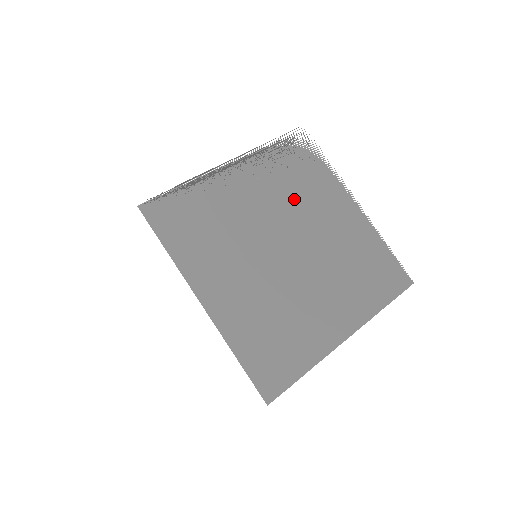
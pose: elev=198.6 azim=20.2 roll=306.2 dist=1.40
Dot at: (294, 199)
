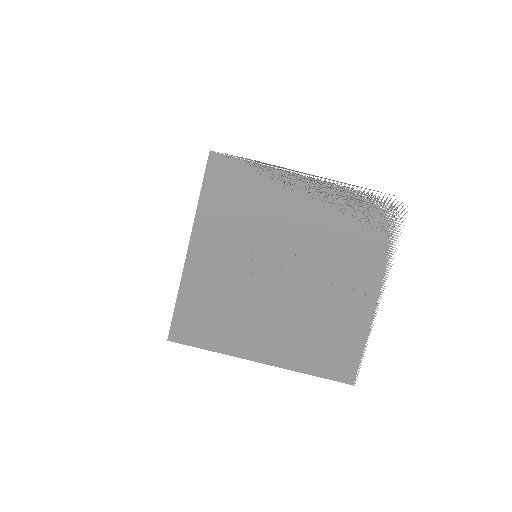
Dot at: (330, 246)
